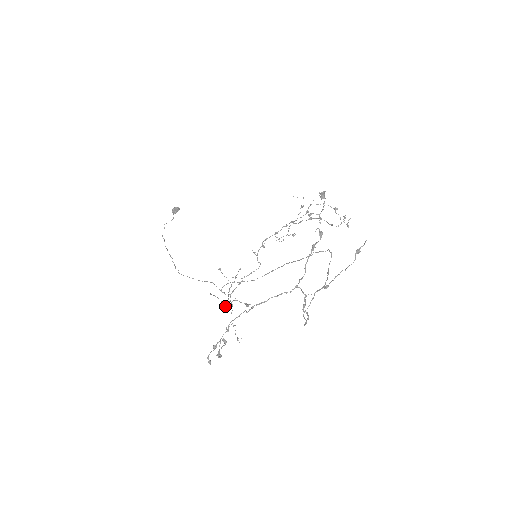
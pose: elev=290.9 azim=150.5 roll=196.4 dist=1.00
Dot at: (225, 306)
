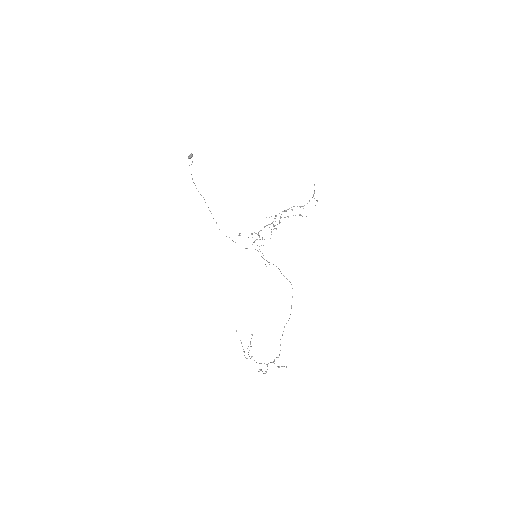
Dot at: (244, 352)
